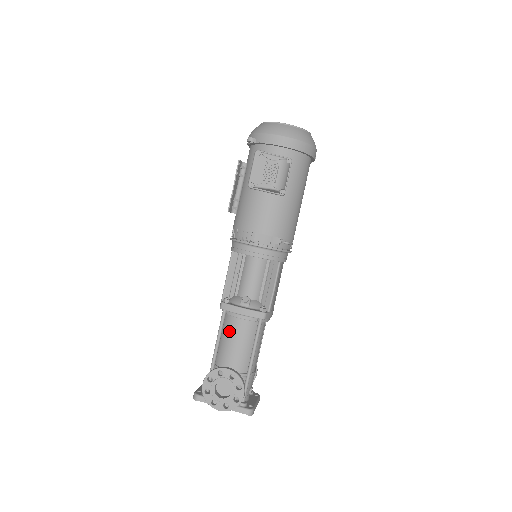
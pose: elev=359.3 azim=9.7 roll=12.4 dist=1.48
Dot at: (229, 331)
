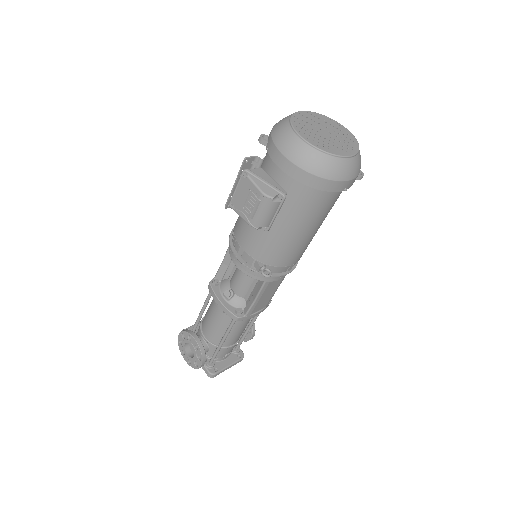
Dot at: (212, 307)
